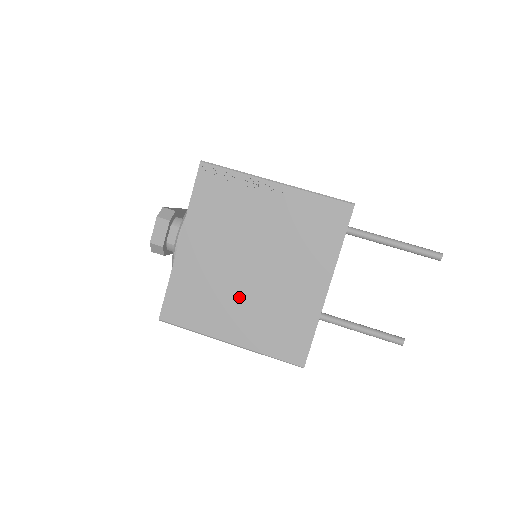
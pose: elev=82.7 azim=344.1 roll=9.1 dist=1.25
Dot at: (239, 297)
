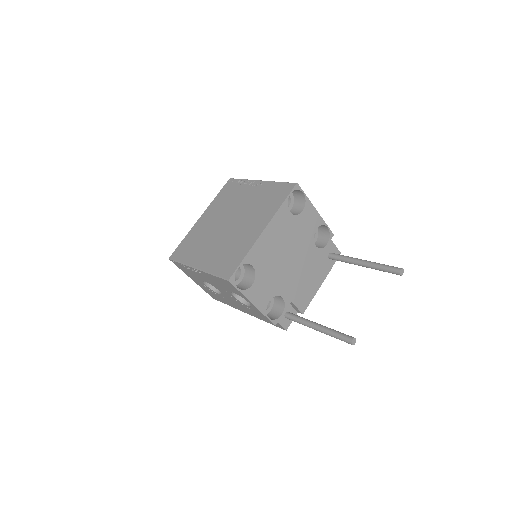
Dot at: (214, 241)
